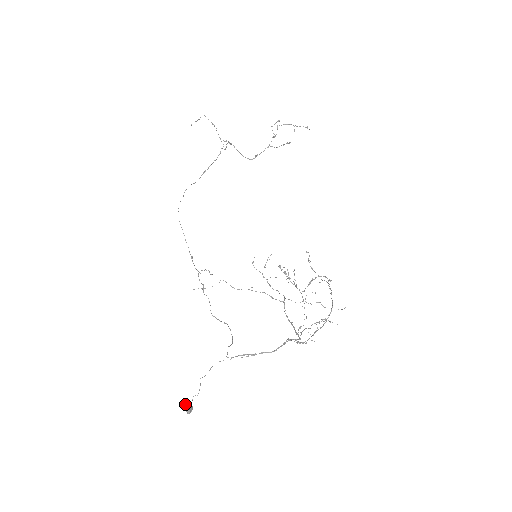
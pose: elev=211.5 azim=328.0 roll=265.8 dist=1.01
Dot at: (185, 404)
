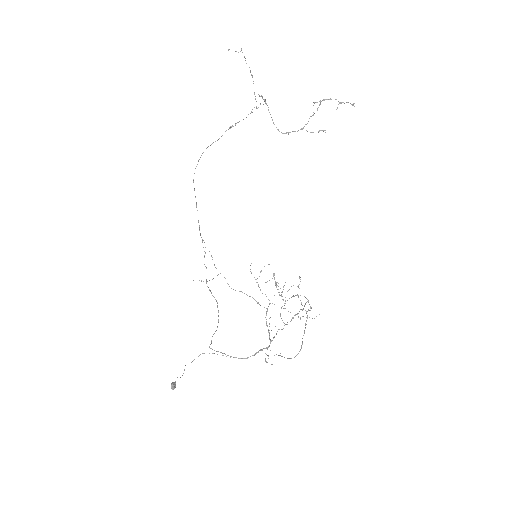
Dot at: (171, 385)
